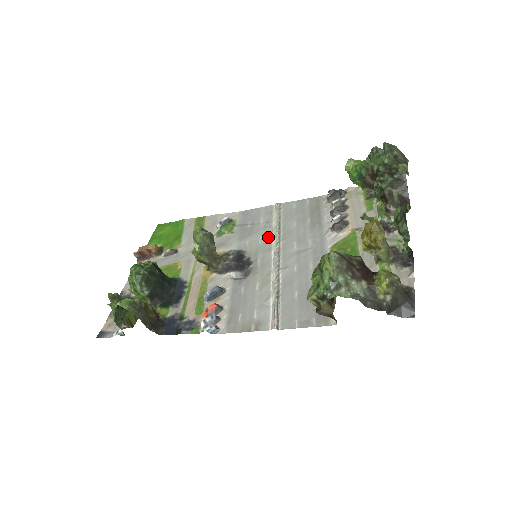
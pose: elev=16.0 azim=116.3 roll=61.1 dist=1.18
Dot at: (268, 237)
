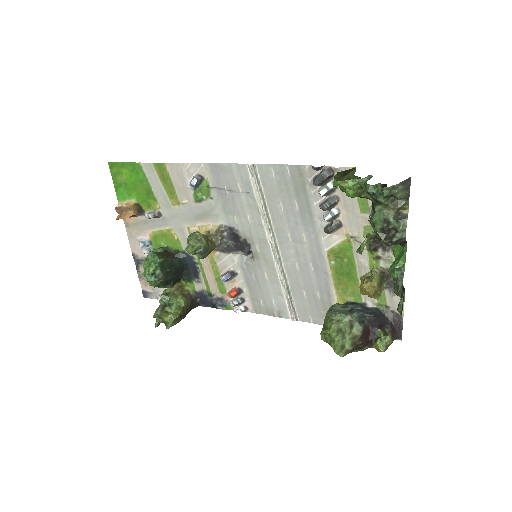
Dot at: (256, 218)
